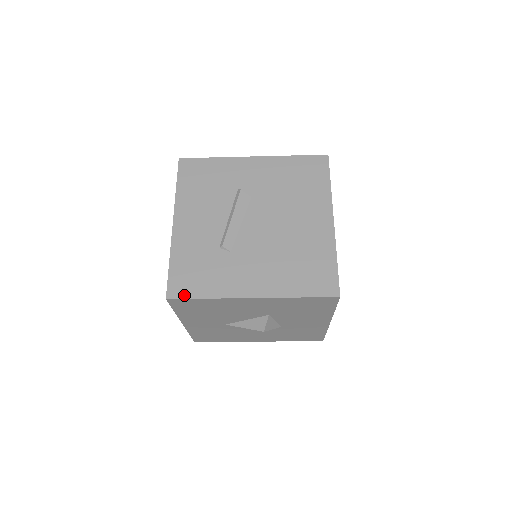
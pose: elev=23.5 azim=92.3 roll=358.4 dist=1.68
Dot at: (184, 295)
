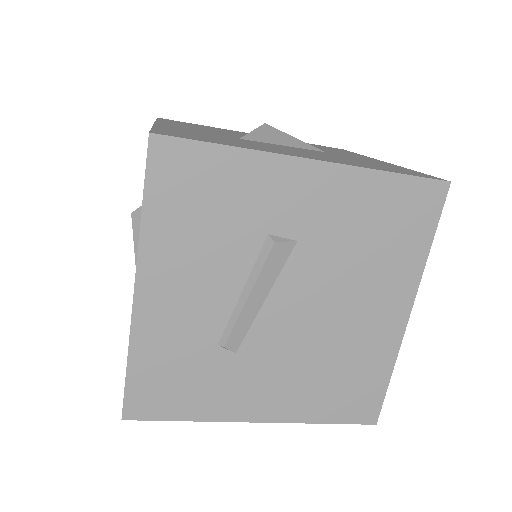
Dot at: (152, 416)
